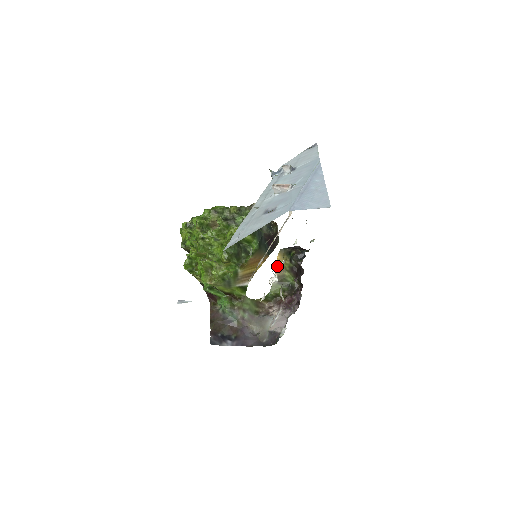
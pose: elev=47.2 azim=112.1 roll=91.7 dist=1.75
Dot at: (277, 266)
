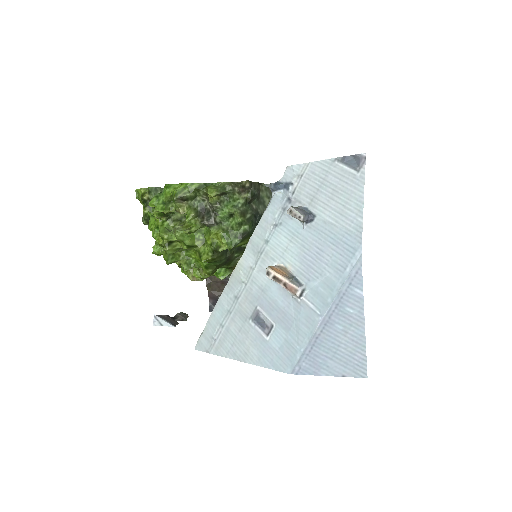
Dot at: occluded
